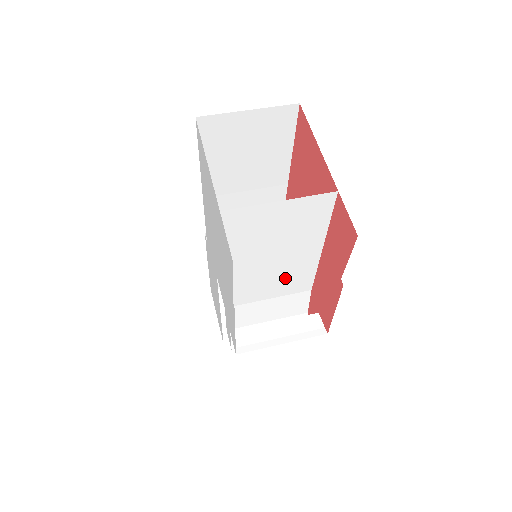
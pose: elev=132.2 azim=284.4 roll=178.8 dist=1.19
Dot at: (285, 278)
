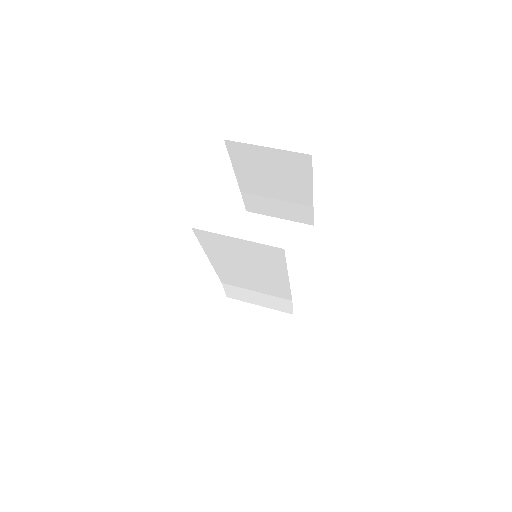
Dot at: (264, 284)
